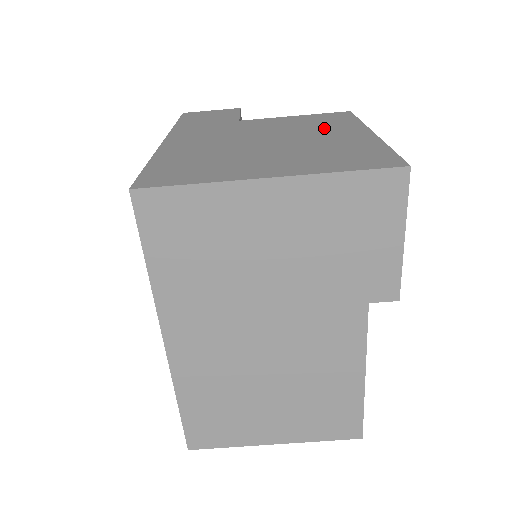
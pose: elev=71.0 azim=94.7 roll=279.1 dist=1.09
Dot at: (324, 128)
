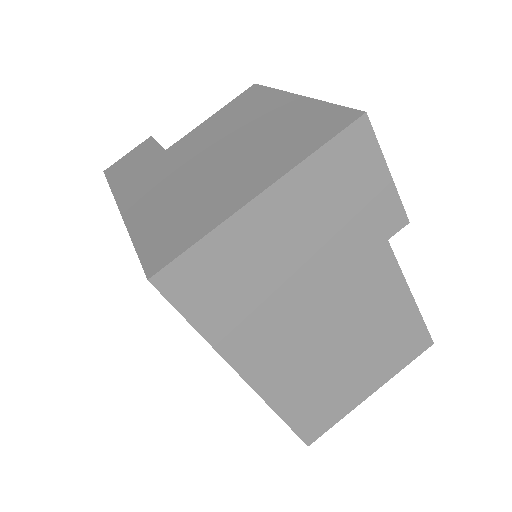
Dot at: (251, 115)
